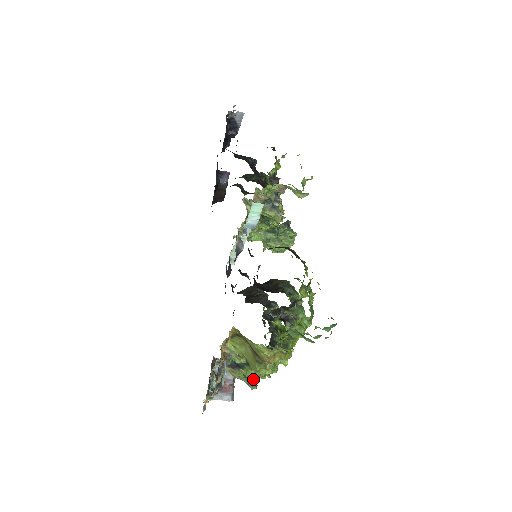
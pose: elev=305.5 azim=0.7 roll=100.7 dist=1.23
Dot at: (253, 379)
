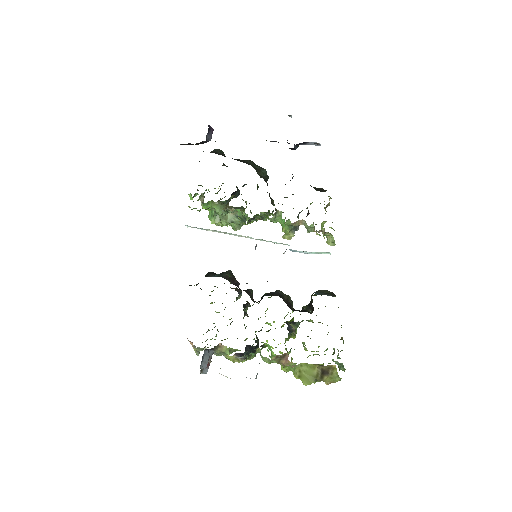
Dot at: occluded
